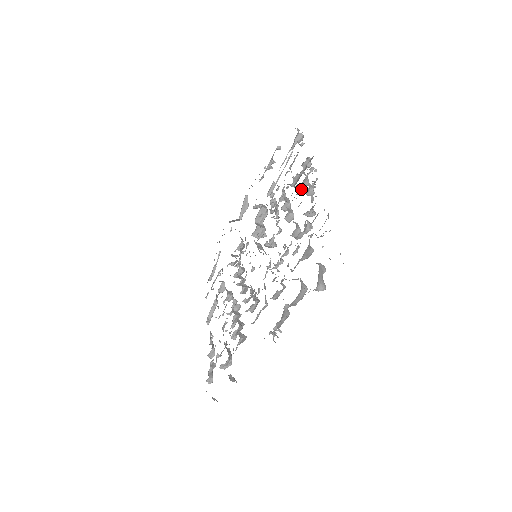
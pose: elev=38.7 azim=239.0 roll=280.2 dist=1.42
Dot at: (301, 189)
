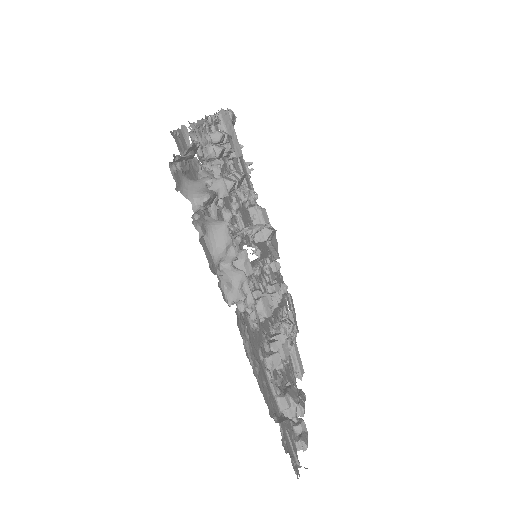
Dot at: occluded
